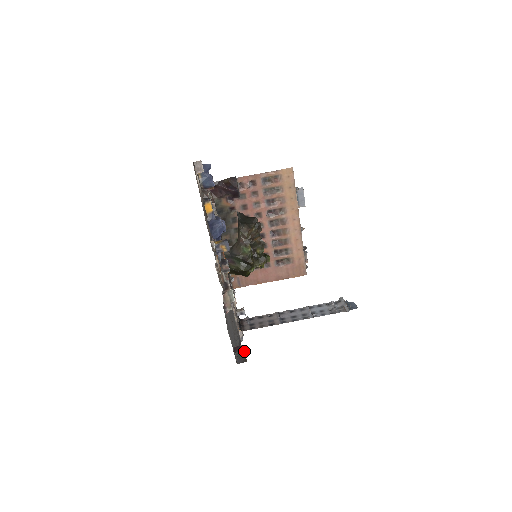
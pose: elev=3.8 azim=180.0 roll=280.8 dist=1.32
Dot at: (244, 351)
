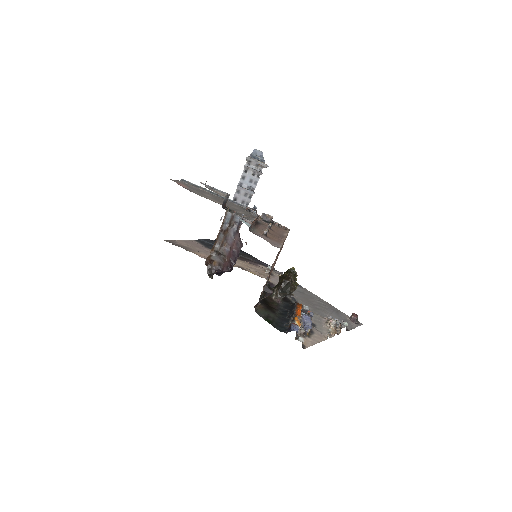
Dot at: (356, 317)
